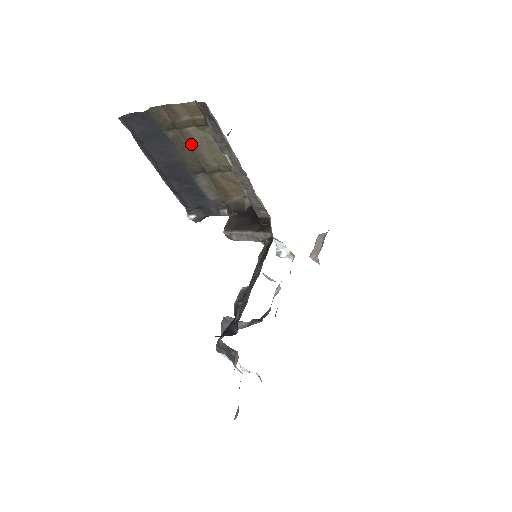
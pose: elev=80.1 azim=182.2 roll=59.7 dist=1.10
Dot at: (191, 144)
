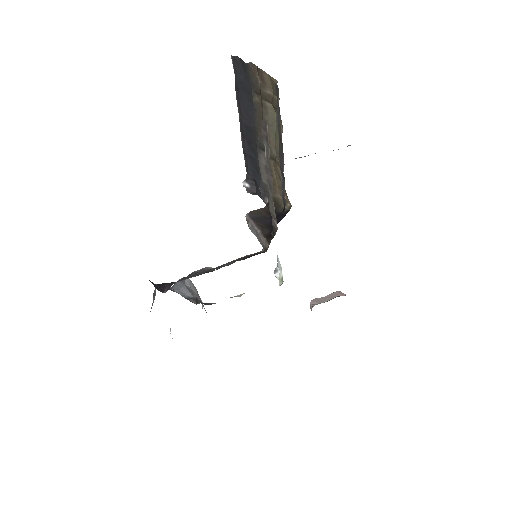
Dot at: (264, 119)
